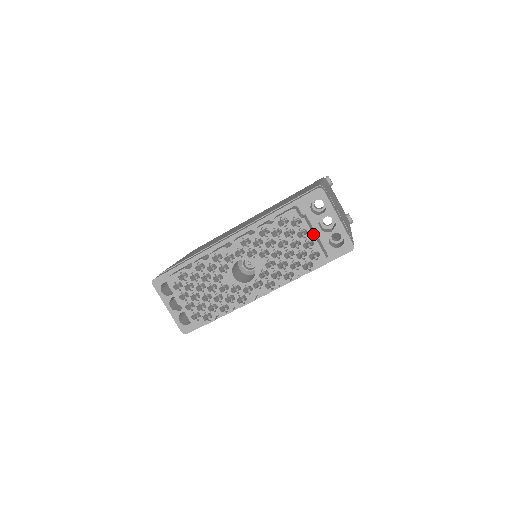
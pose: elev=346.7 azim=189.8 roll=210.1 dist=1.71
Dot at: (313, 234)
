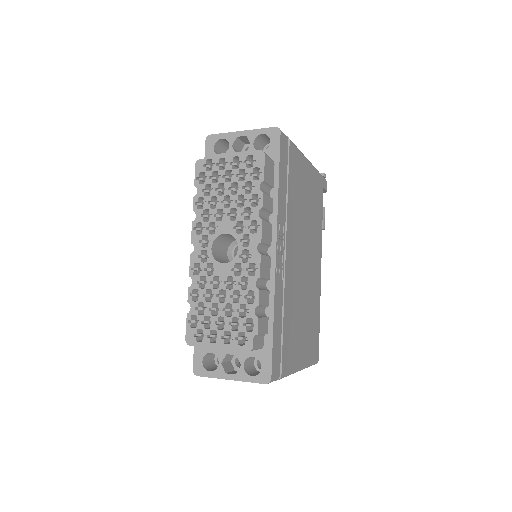
Dot at: (228, 153)
